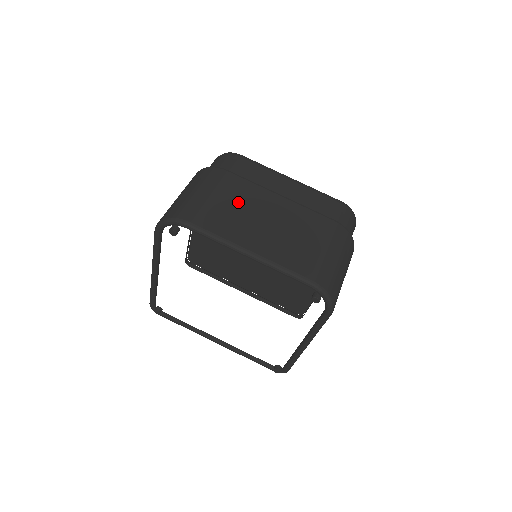
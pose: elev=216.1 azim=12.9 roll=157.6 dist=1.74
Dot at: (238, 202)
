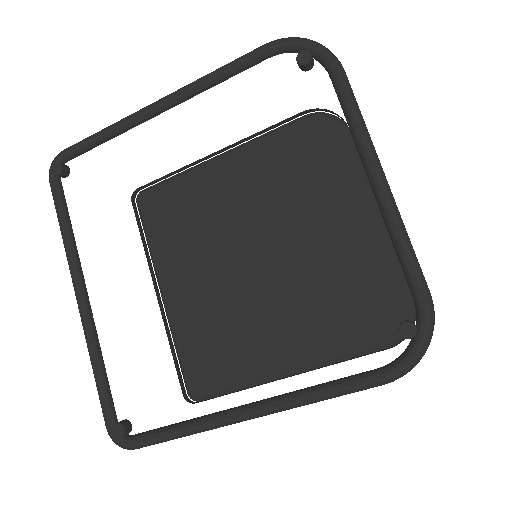
Dot at: occluded
